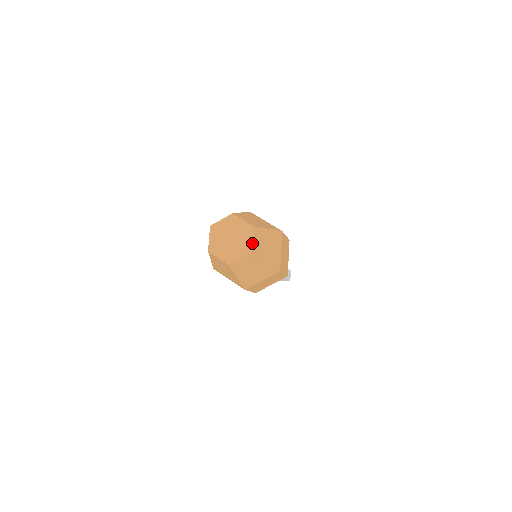
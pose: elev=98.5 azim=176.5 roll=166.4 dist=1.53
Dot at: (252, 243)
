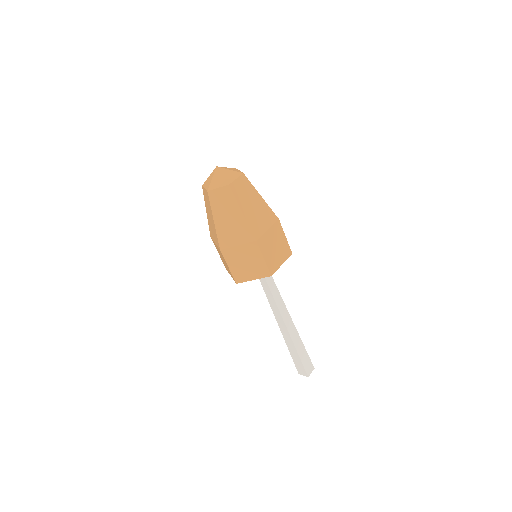
Dot at: (234, 181)
